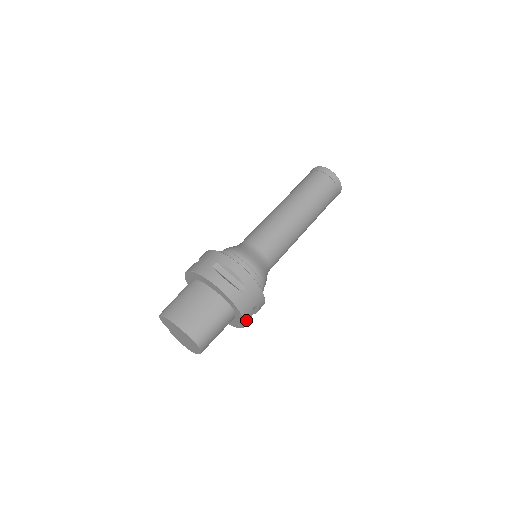
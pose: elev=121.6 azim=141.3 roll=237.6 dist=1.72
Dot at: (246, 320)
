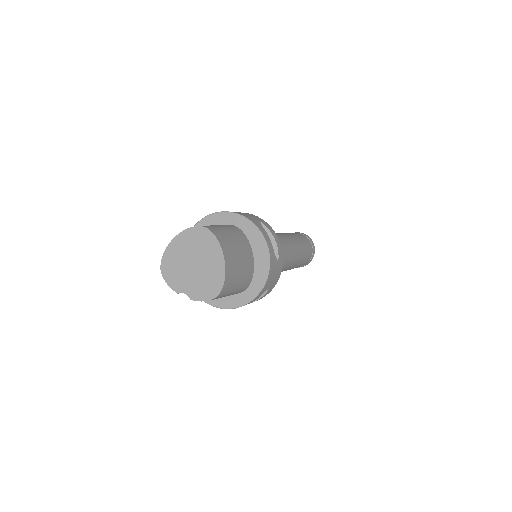
Dot at: (257, 227)
